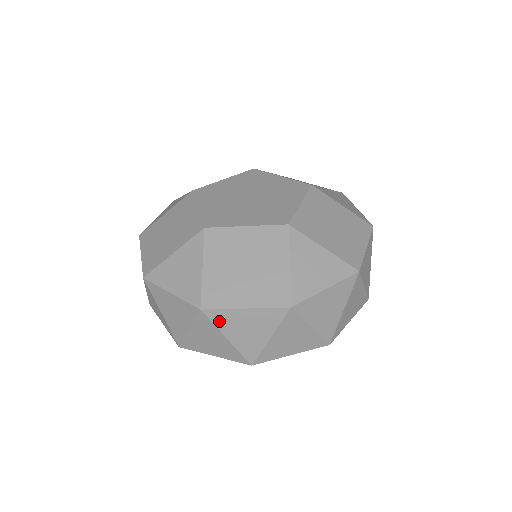
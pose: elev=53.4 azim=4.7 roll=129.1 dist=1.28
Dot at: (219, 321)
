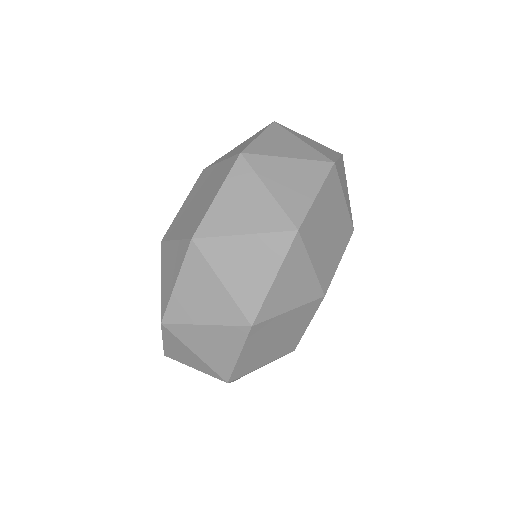
Dot at: (217, 229)
